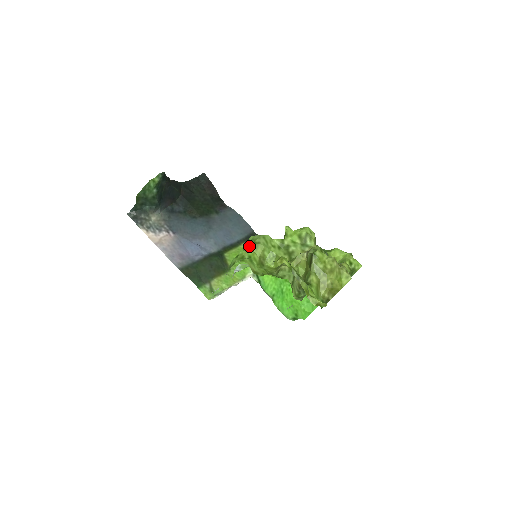
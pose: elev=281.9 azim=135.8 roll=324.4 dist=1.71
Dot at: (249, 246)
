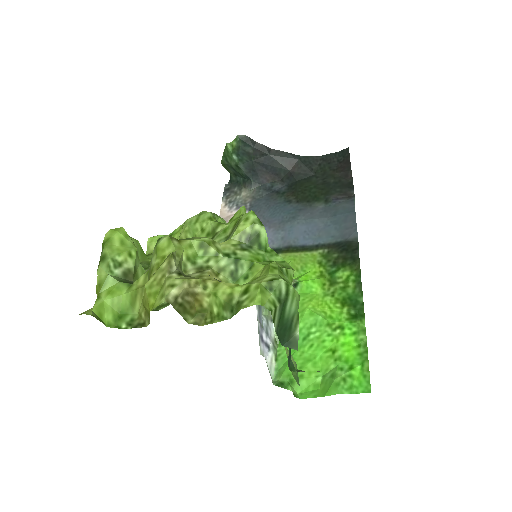
Dot at: (184, 222)
